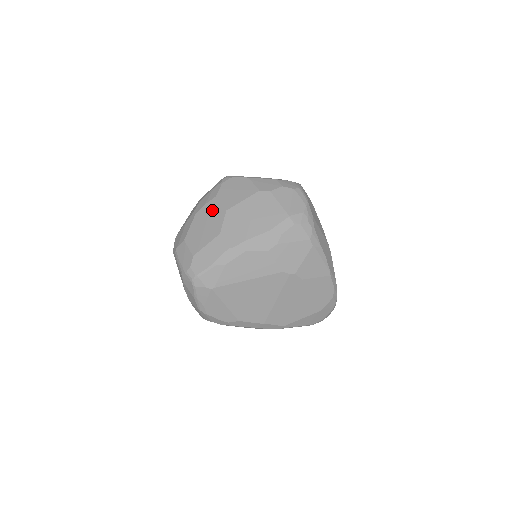
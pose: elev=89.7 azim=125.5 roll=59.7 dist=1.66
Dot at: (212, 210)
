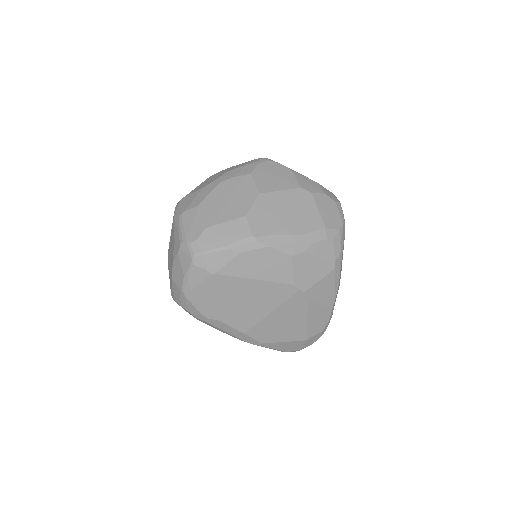
Dot at: (242, 186)
